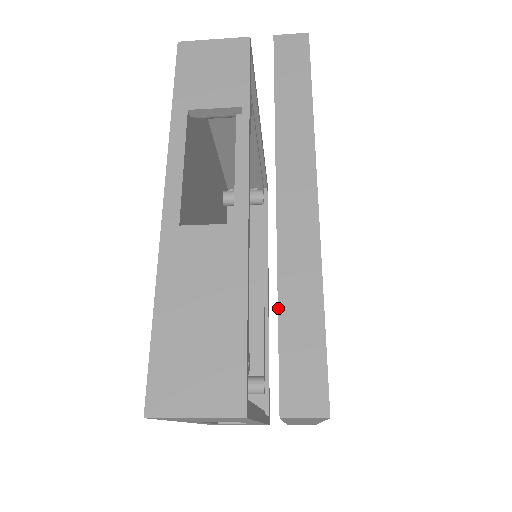
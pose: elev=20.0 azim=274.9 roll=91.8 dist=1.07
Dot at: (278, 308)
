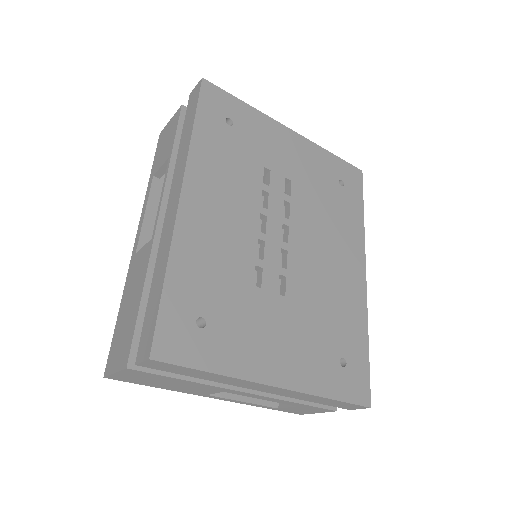
Dot at: (150, 289)
